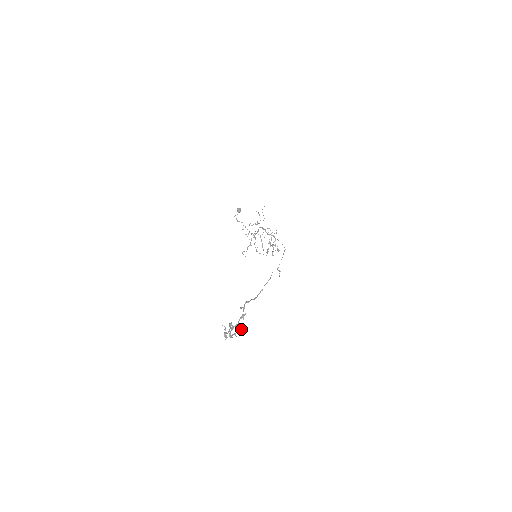
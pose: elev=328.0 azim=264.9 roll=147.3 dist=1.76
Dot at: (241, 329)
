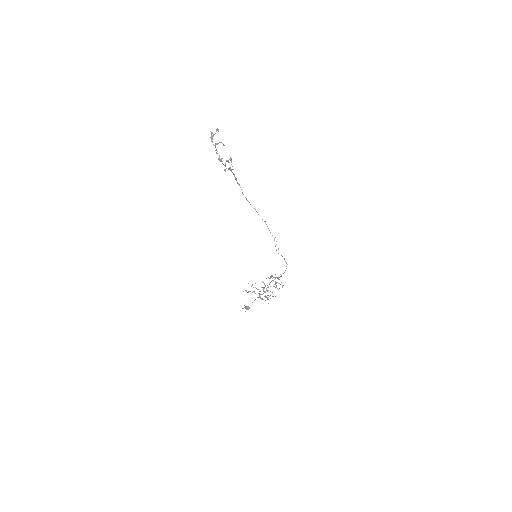
Dot at: (227, 160)
